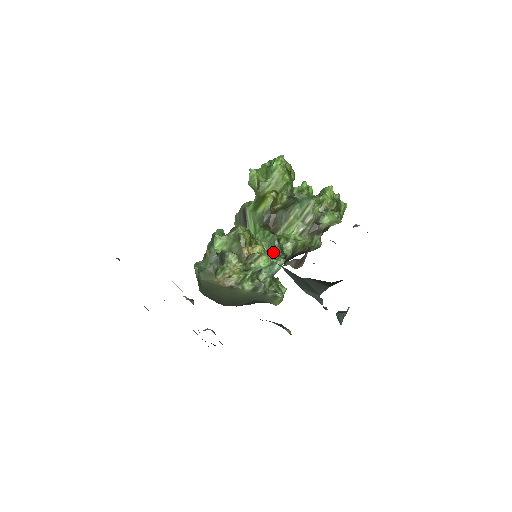
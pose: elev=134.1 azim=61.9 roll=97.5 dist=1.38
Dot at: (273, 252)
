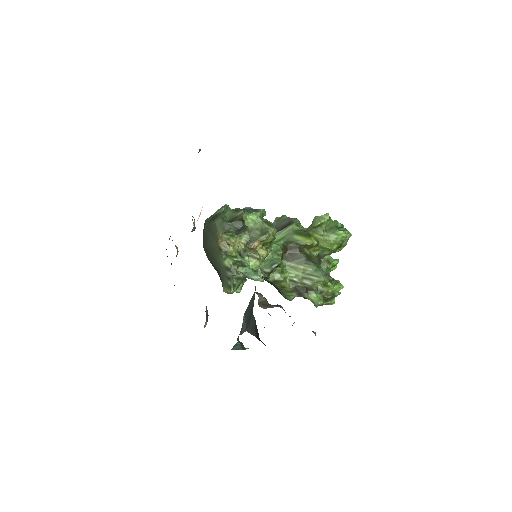
Dot at: (266, 266)
